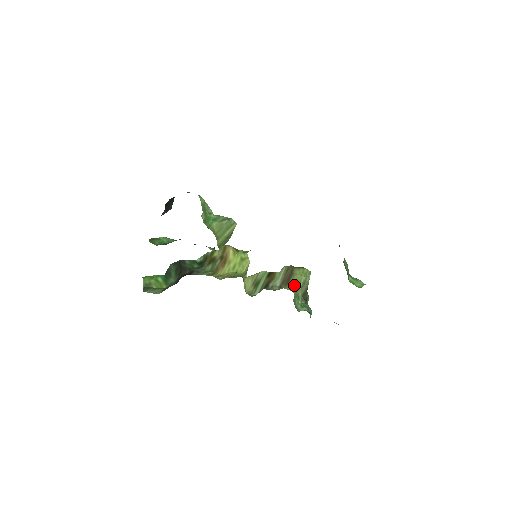
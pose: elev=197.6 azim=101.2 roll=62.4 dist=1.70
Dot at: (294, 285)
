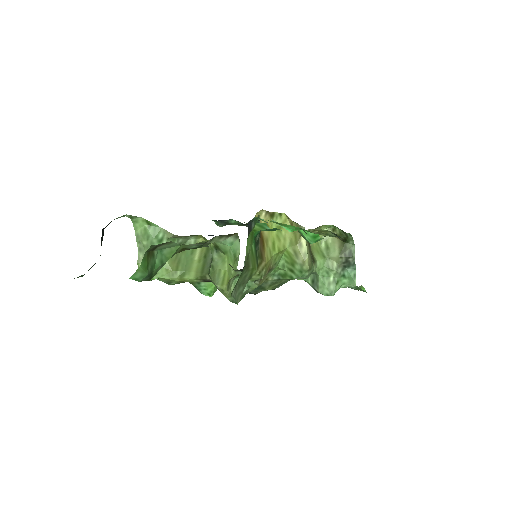
Dot at: (318, 259)
